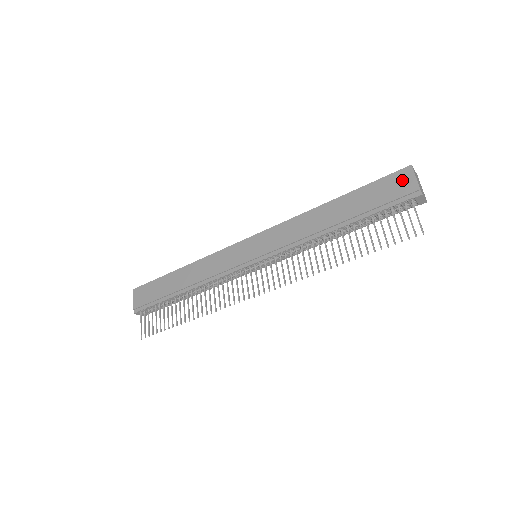
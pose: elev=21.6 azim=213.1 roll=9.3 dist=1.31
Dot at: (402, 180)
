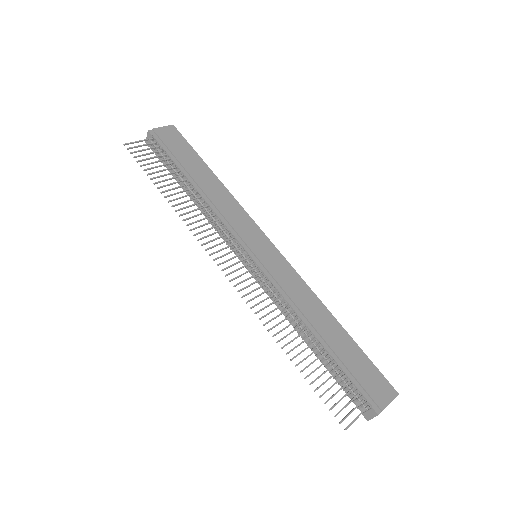
Dot at: (383, 389)
